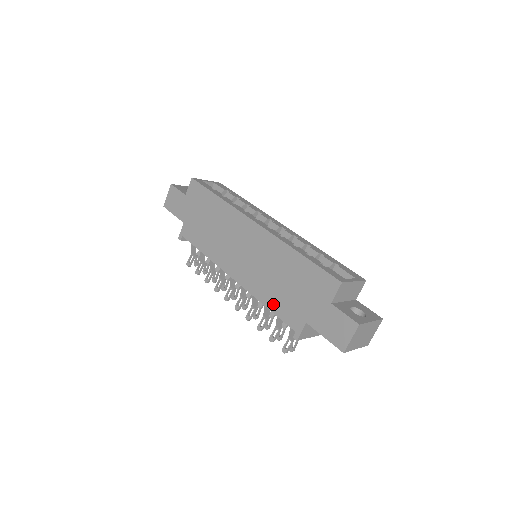
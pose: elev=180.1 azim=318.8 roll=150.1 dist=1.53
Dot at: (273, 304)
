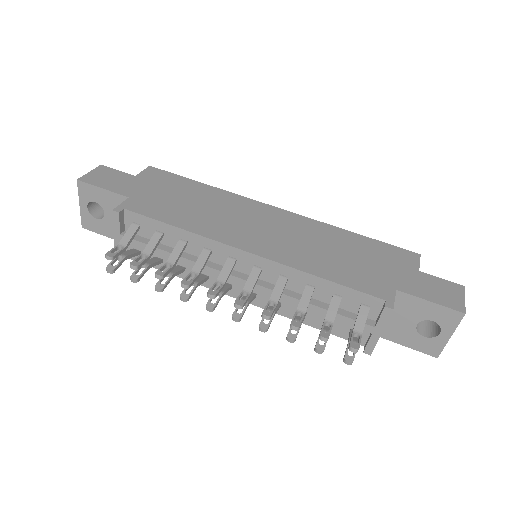
Dot at: (335, 275)
